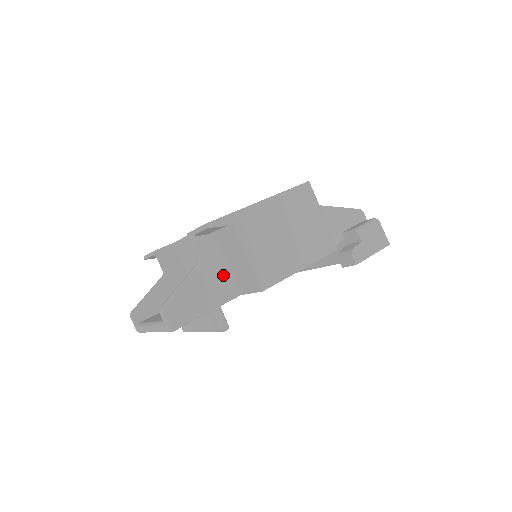
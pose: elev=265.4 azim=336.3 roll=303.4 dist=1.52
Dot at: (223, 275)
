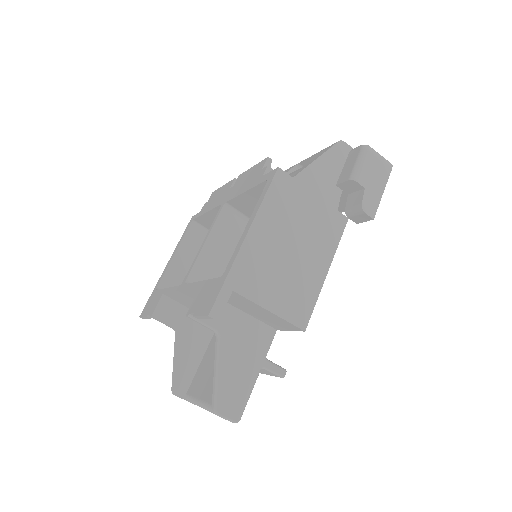
Dot at: (249, 327)
